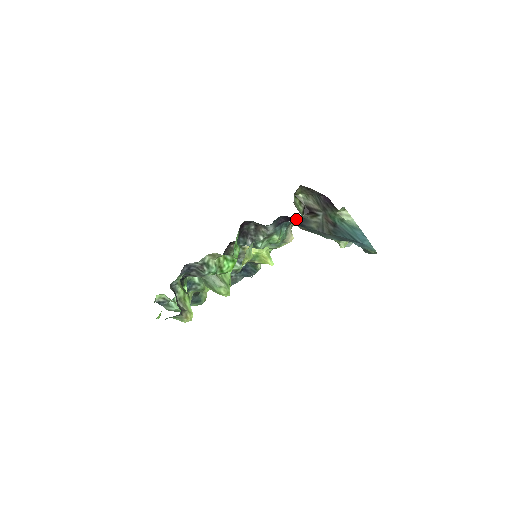
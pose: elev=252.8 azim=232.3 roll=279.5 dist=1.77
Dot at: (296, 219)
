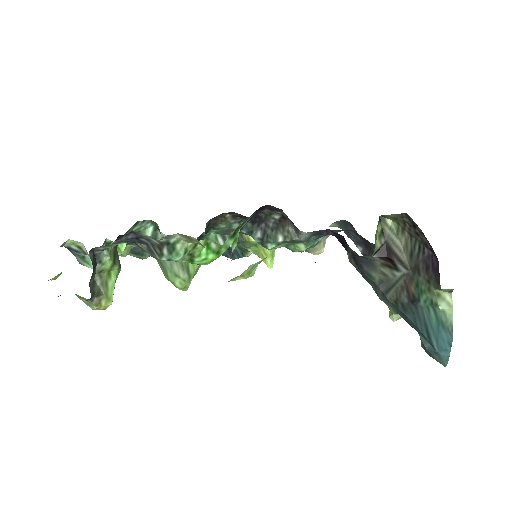
Dot at: occluded
